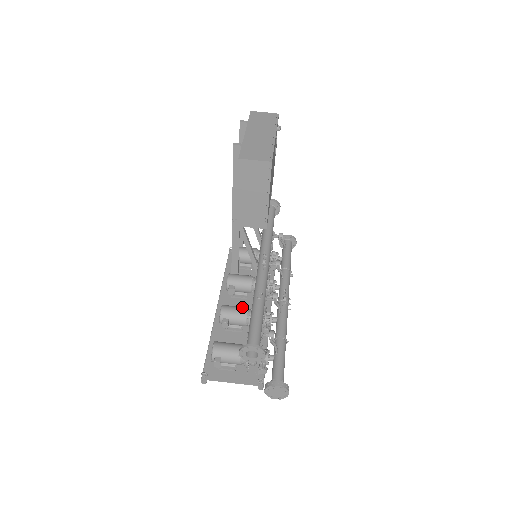
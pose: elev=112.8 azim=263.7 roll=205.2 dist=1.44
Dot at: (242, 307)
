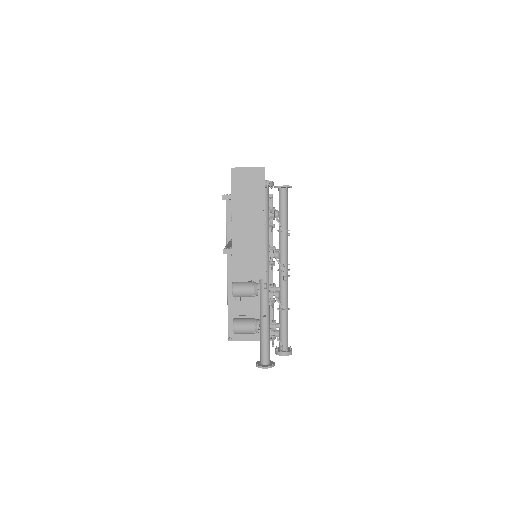
Dot at: (249, 287)
